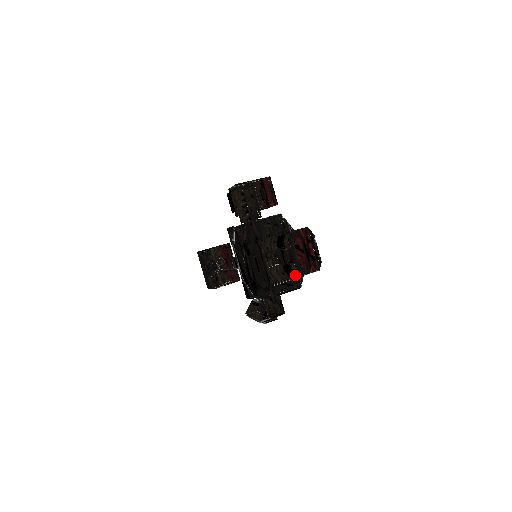
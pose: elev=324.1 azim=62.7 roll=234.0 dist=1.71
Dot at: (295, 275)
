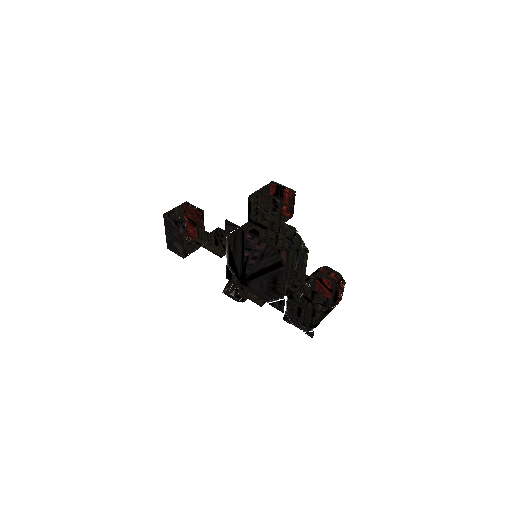
Dot at: occluded
